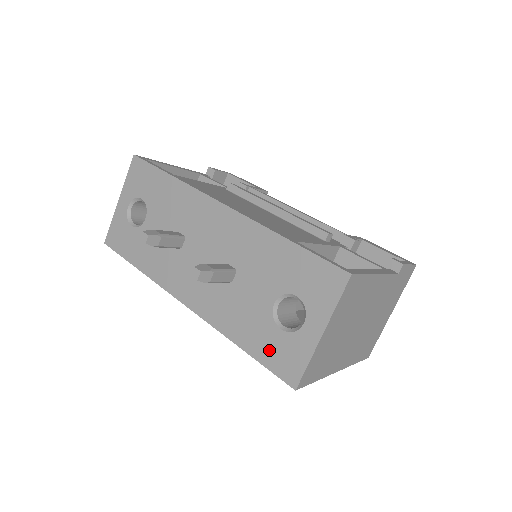
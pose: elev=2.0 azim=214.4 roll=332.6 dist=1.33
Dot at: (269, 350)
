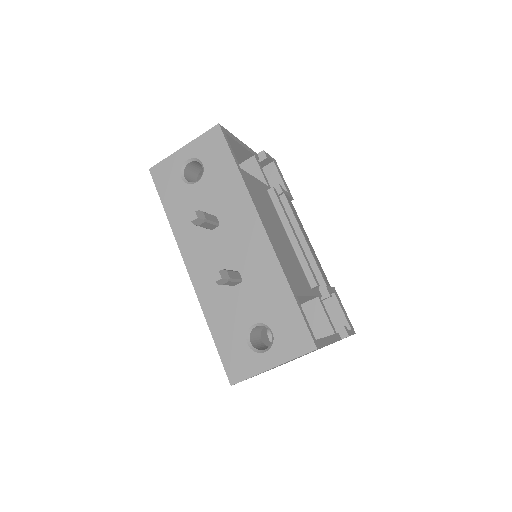
Dot at: (230, 349)
